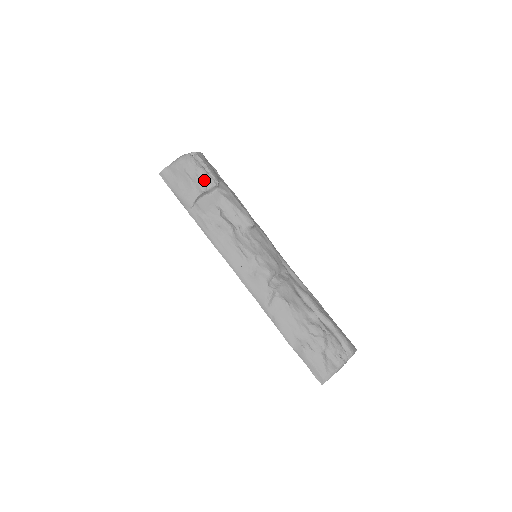
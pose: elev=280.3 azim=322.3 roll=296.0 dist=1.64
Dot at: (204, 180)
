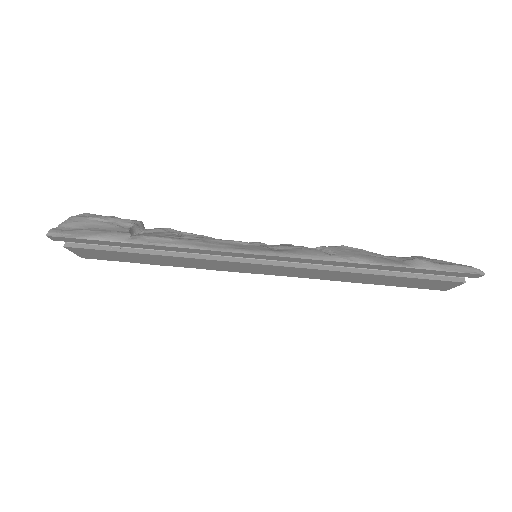
Dot at: occluded
